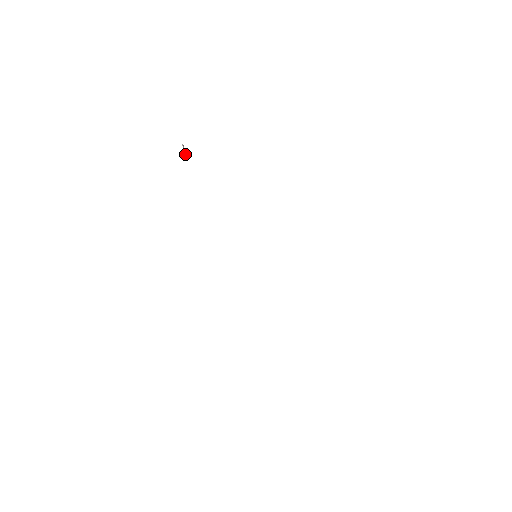
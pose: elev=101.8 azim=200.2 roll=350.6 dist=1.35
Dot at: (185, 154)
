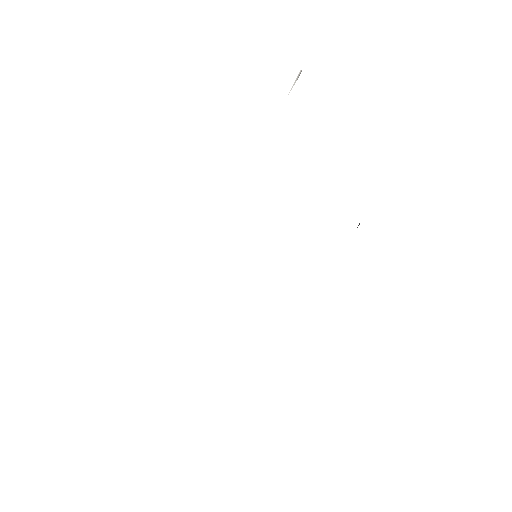
Dot at: (292, 86)
